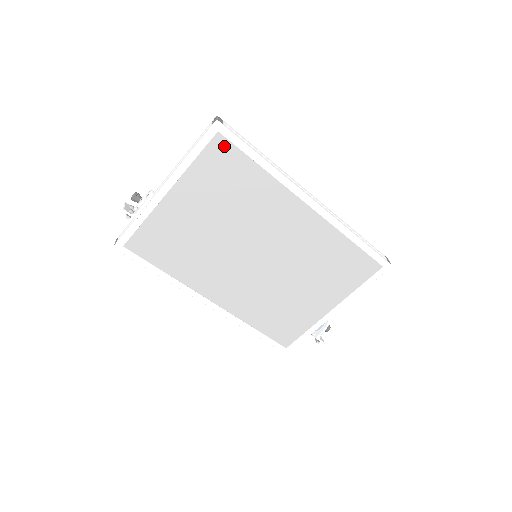
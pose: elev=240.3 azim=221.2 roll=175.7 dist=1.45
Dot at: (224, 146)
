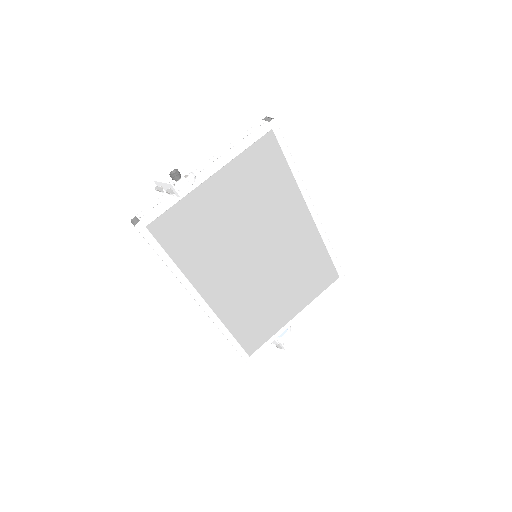
Dot at: (271, 144)
